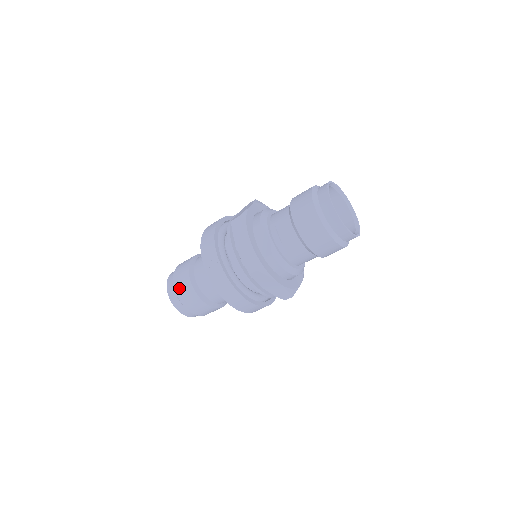
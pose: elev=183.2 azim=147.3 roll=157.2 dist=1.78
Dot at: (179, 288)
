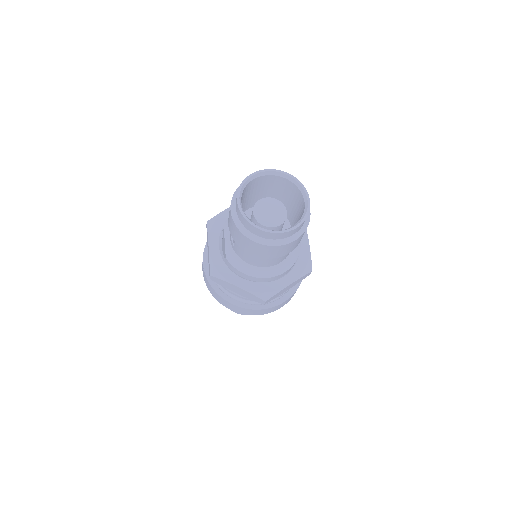
Dot at: occluded
